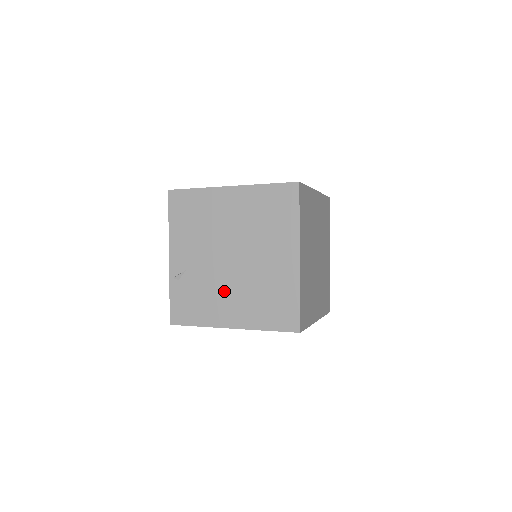
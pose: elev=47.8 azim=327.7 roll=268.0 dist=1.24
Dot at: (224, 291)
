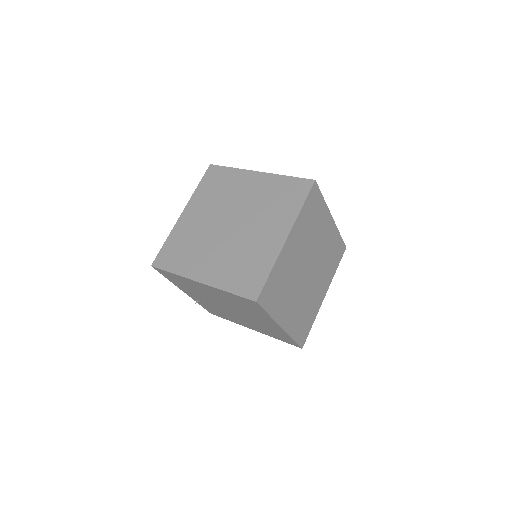
Dot at: (236, 318)
